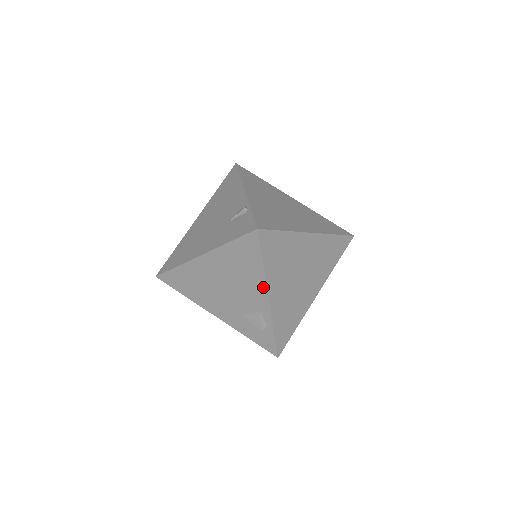
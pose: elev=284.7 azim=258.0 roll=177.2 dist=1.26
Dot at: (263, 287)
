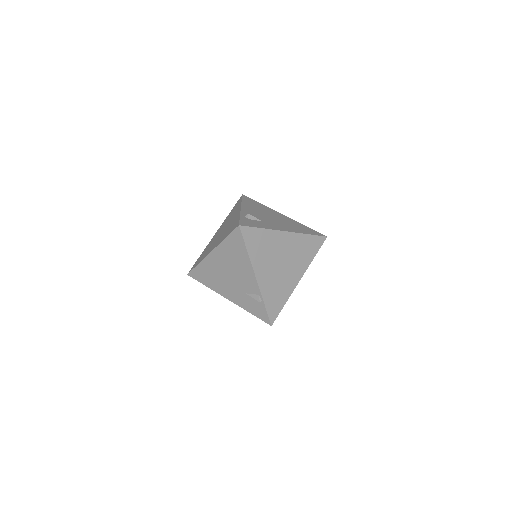
Dot at: occluded
